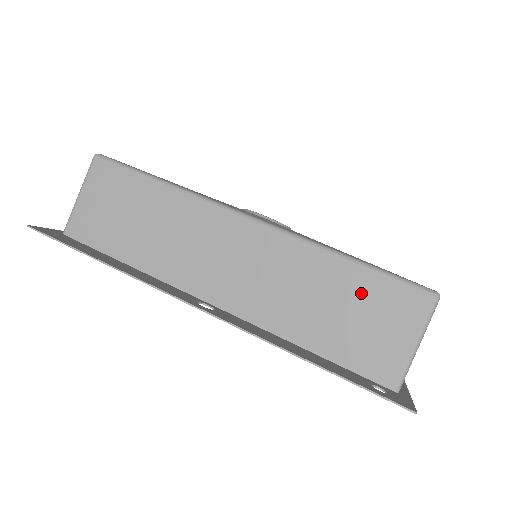
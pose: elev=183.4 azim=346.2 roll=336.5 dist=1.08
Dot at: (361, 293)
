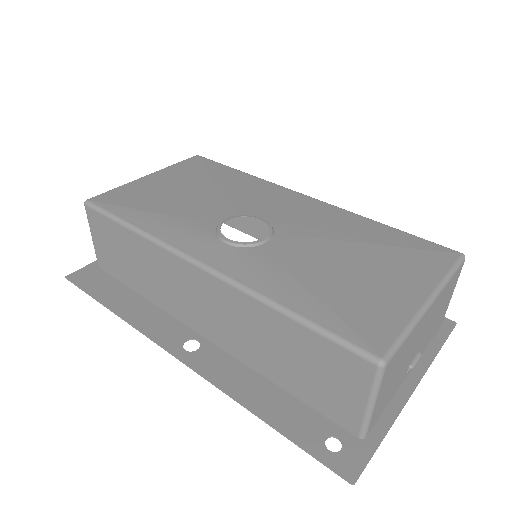
Dot at: (307, 349)
